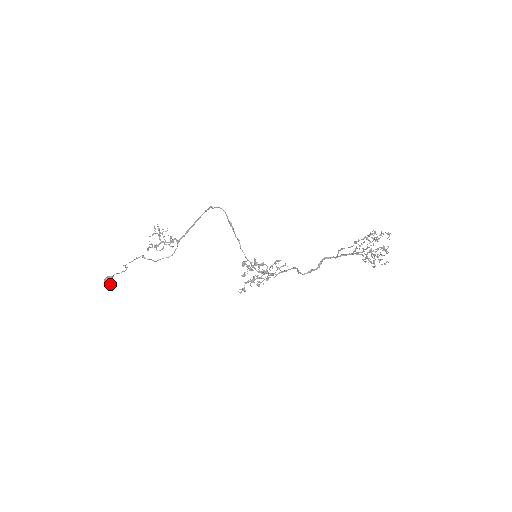
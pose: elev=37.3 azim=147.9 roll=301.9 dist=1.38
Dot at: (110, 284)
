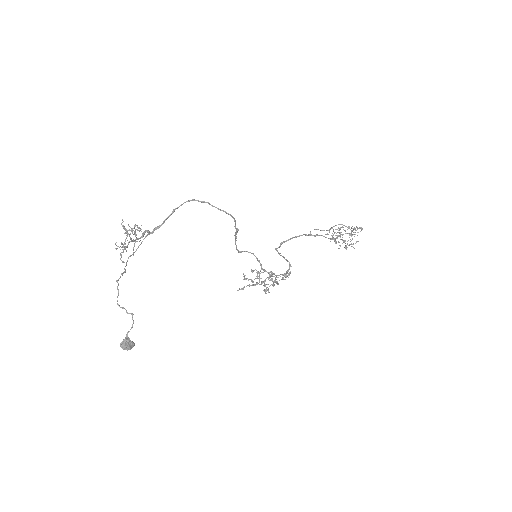
Dot at: occluded
